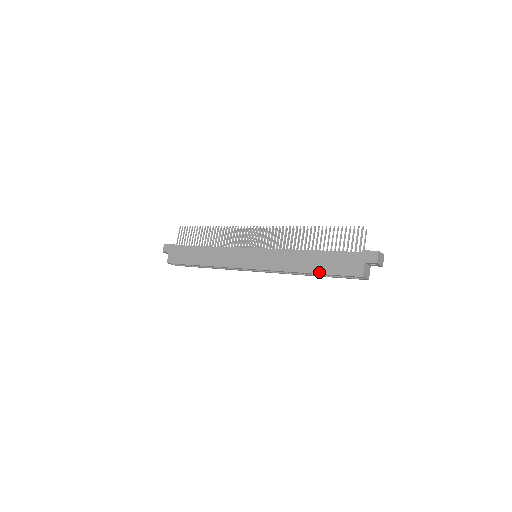
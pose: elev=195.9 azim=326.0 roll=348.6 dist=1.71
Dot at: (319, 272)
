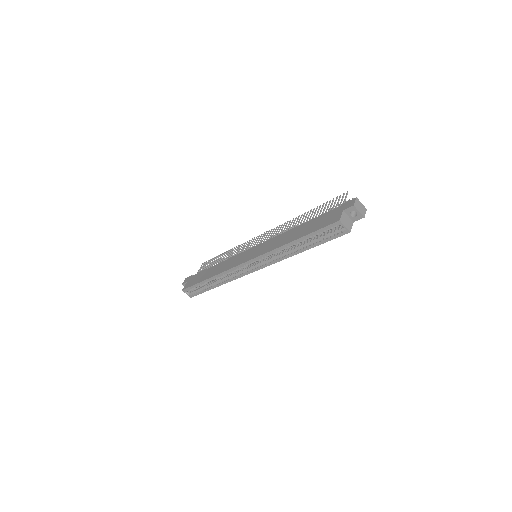
Dot at: (303, 235)
